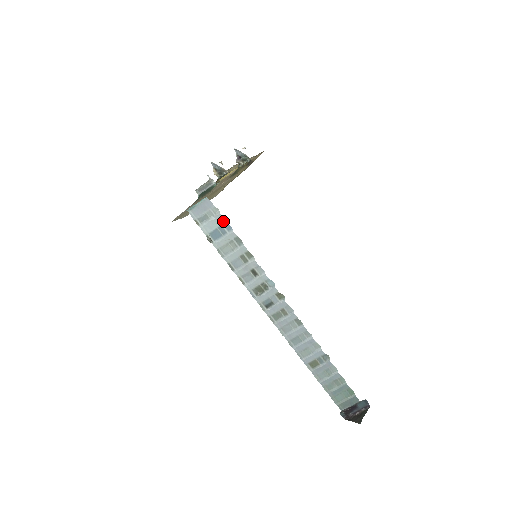
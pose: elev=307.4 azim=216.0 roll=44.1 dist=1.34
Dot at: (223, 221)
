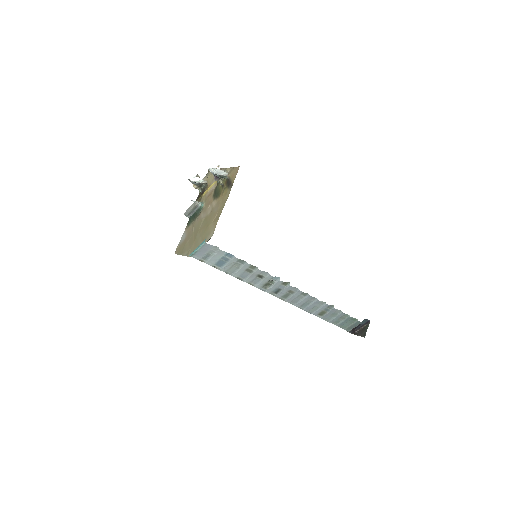
Dot at: (224, 253)
